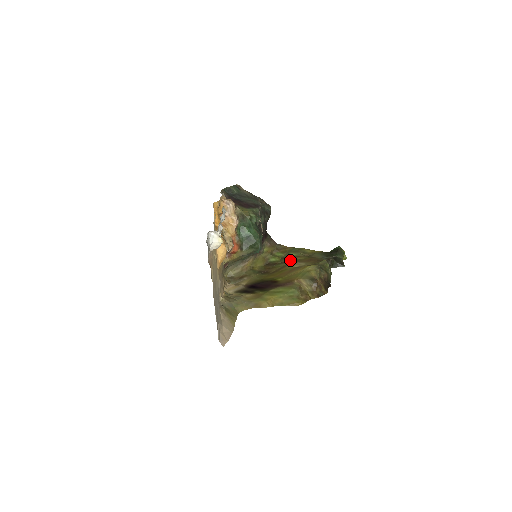
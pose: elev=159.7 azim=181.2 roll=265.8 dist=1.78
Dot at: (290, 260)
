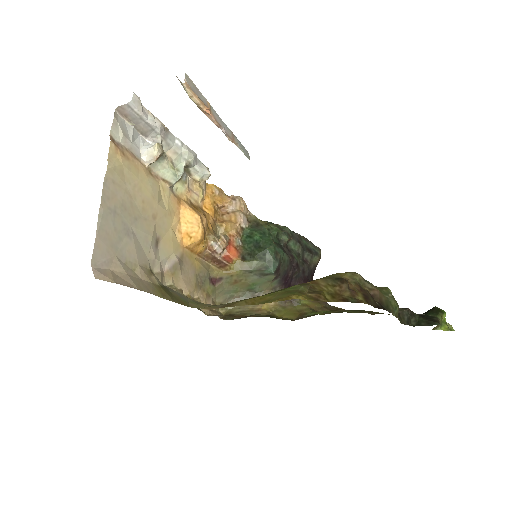
Dot at: occluded
